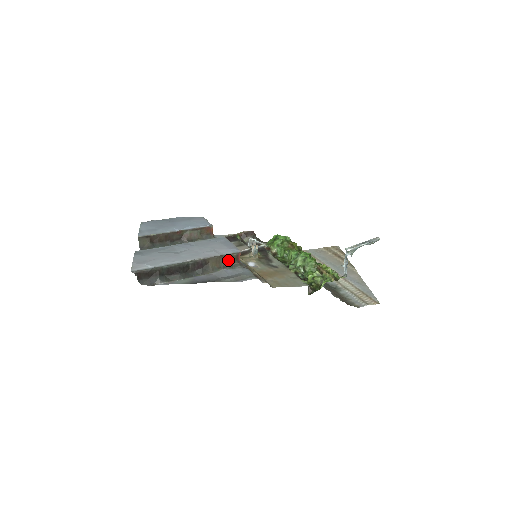
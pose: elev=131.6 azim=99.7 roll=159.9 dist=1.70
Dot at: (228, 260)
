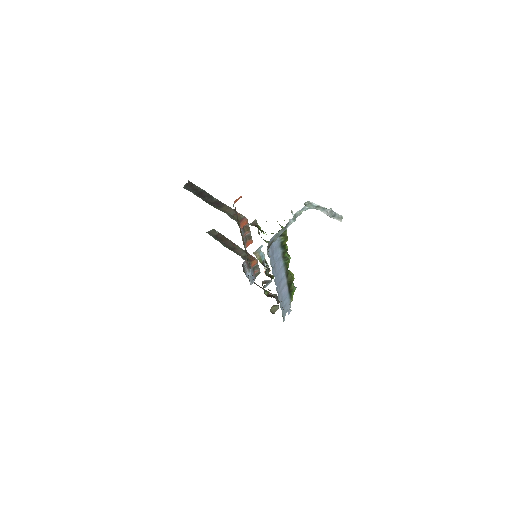
Dot at: (235, 215)
